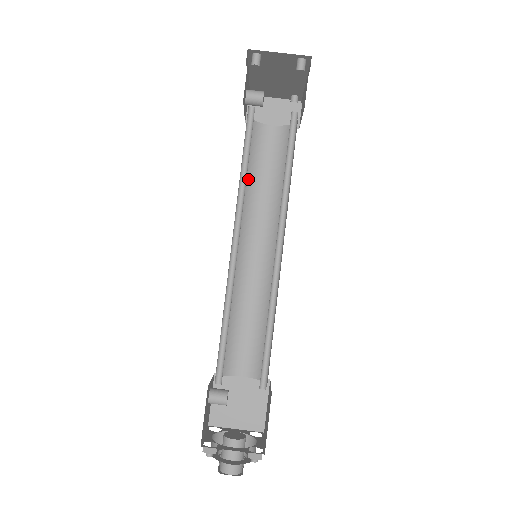
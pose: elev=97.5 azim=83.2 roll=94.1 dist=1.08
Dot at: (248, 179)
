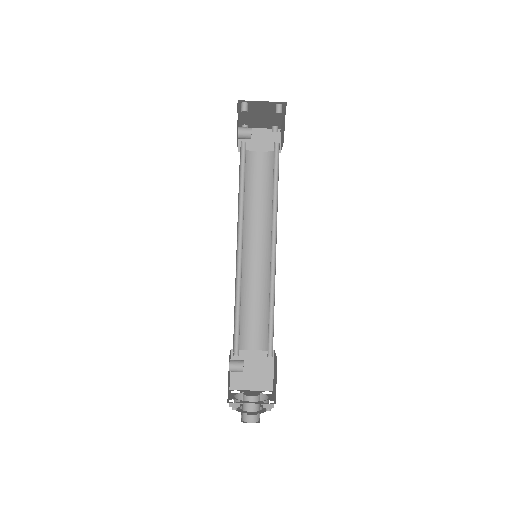
Dot at: (244, 196)
